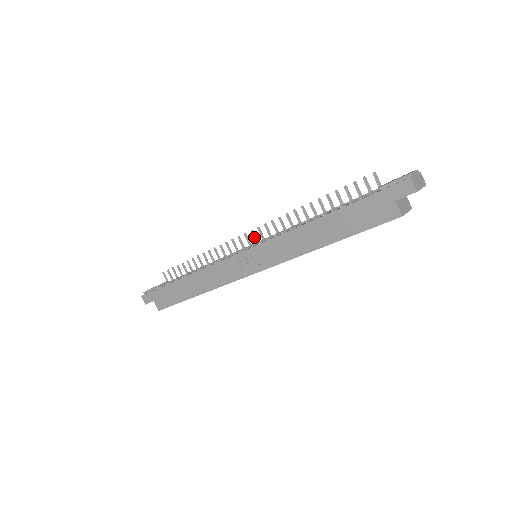
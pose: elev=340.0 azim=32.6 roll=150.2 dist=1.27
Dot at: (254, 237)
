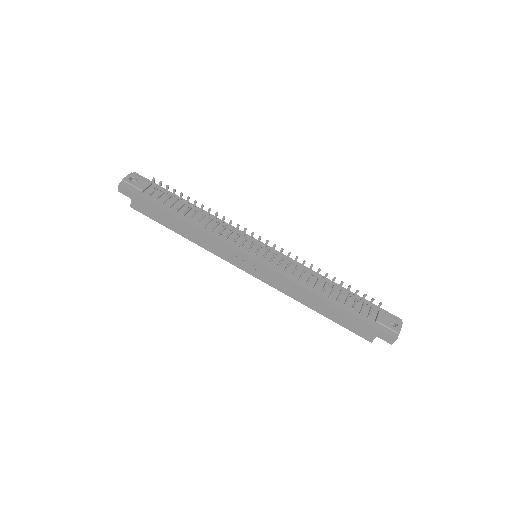
Dot at: (266, 245)
